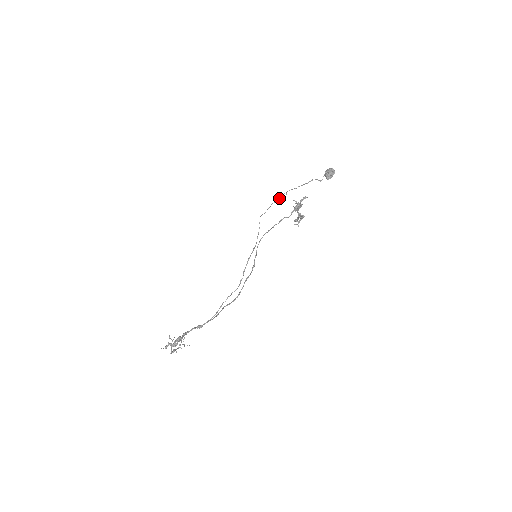
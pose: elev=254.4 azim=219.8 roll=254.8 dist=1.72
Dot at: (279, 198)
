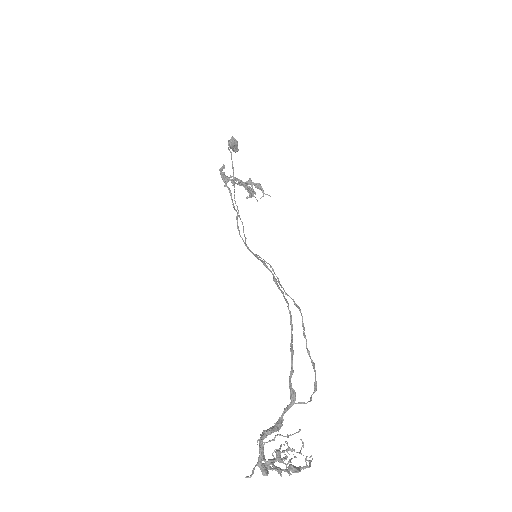
Dot at: occluded
